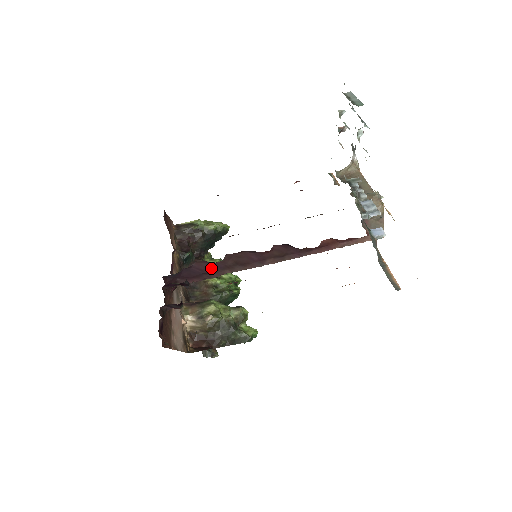
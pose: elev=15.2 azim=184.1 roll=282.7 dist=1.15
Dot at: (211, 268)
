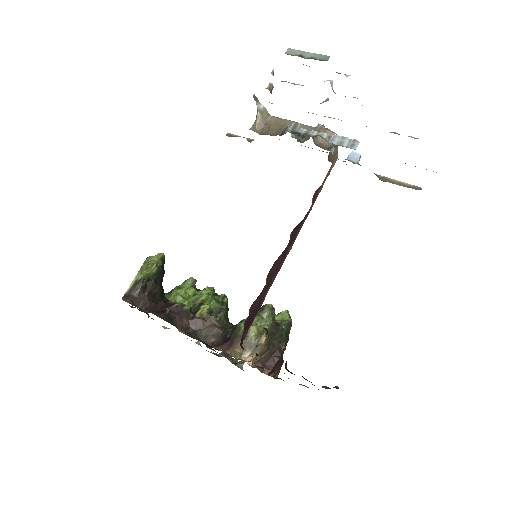
Dot at: (259, 300)
